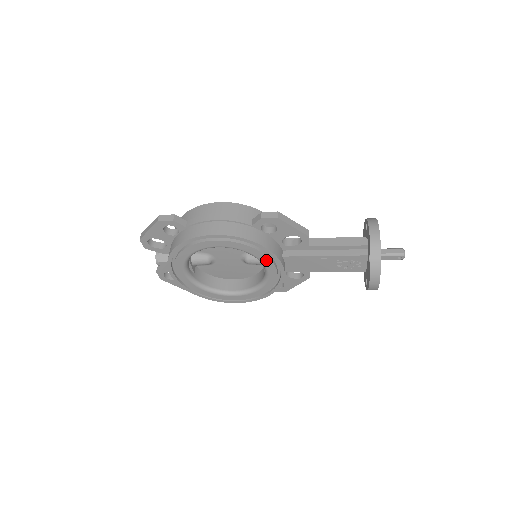
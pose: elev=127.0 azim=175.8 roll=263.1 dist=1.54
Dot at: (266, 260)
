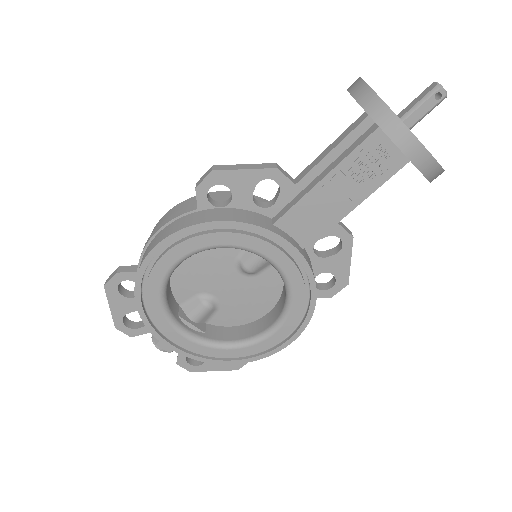
Dot at: (247, 241)
